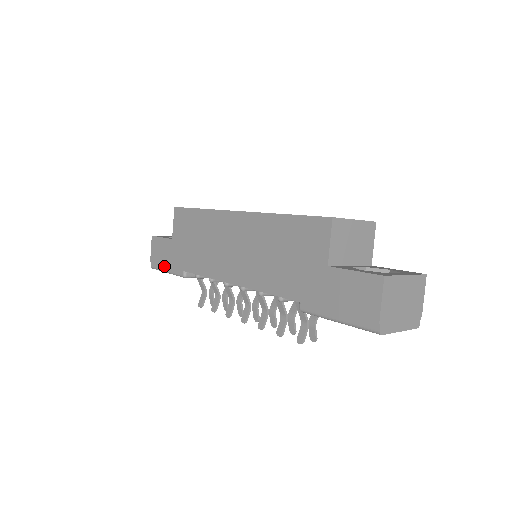
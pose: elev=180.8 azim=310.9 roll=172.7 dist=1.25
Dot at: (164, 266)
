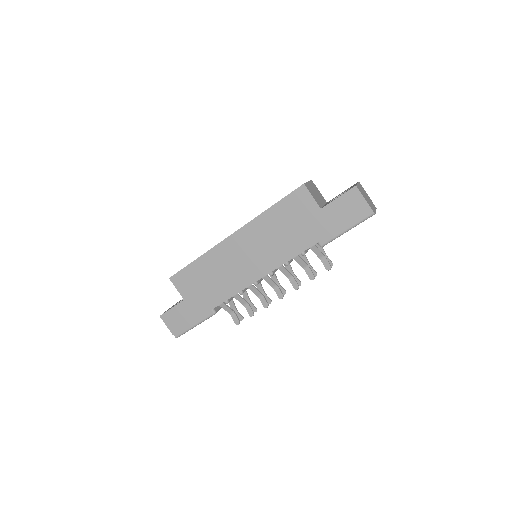
Dot at: (189, 324)
